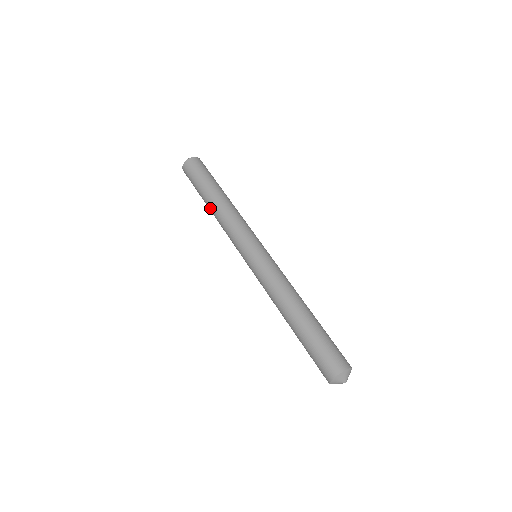
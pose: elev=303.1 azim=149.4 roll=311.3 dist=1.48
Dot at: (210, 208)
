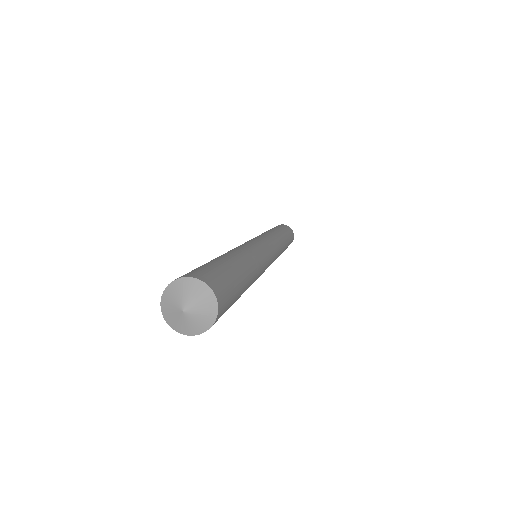
Dot at: occluded
